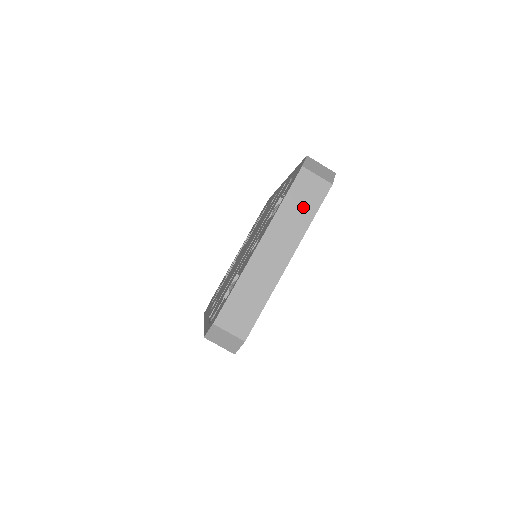
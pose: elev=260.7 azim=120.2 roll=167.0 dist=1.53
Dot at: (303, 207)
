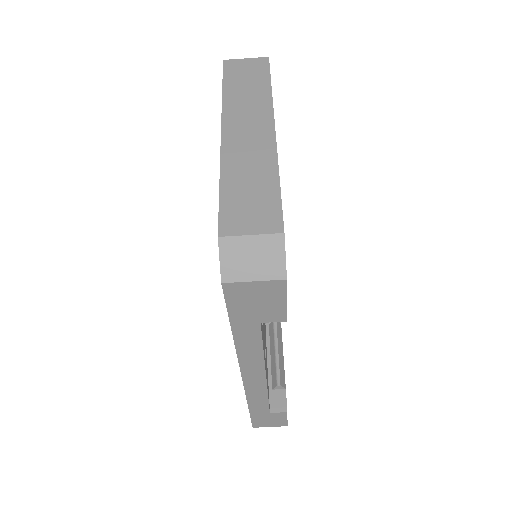
Dot at: (251, 84)
